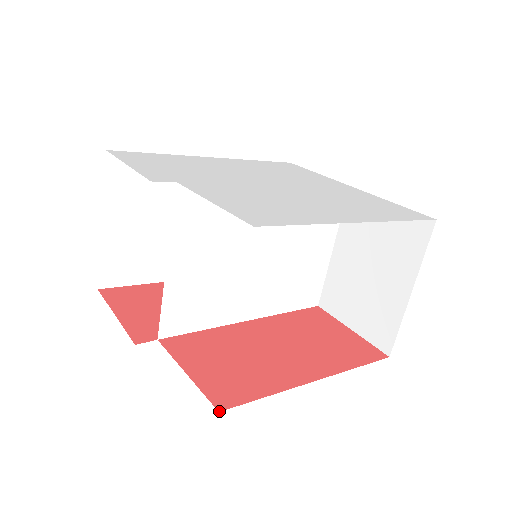
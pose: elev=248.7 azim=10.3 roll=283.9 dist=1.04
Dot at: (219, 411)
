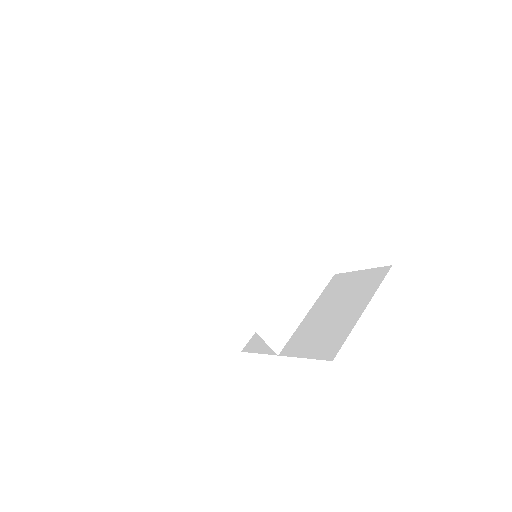
Dot at: occluded
